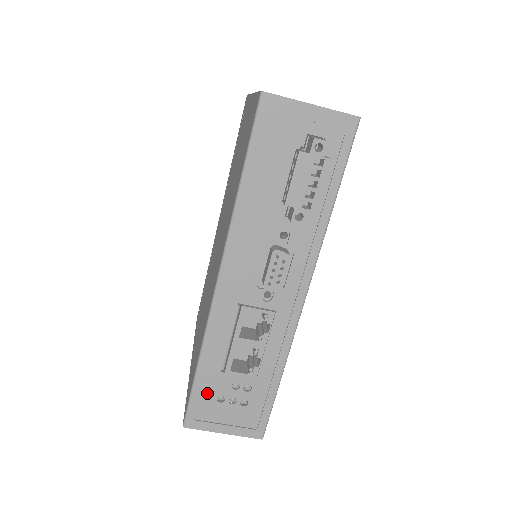
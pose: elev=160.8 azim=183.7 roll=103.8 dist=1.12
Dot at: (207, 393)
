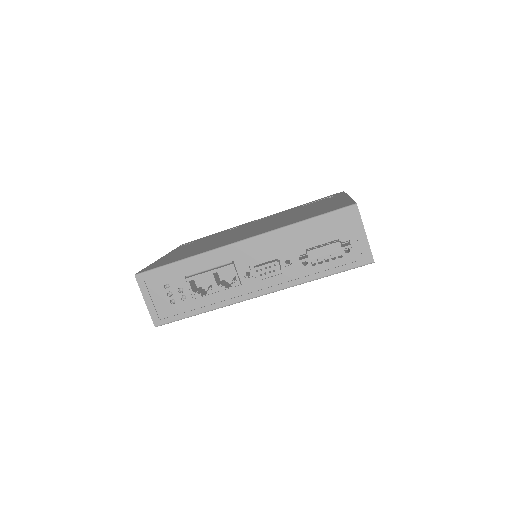
Dot at: (166, 276)
